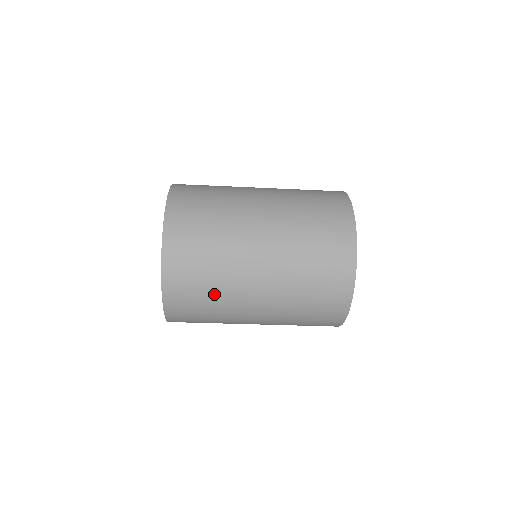
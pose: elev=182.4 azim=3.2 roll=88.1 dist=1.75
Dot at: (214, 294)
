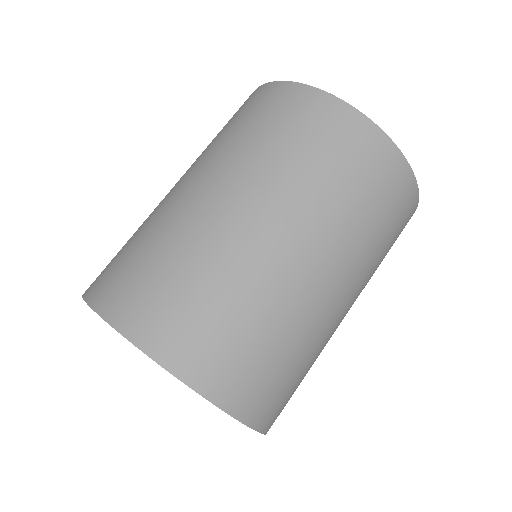
Dot at: (184, 262)
